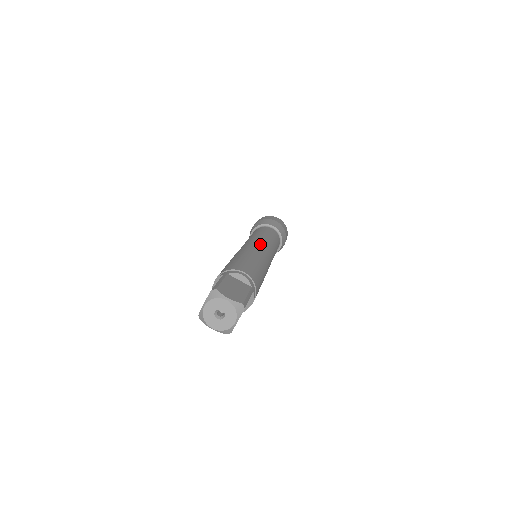
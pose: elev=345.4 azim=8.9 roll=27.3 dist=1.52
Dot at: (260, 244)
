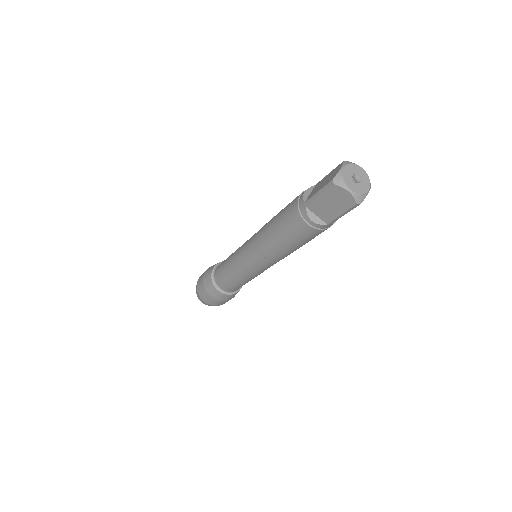
Dot at: occluded
